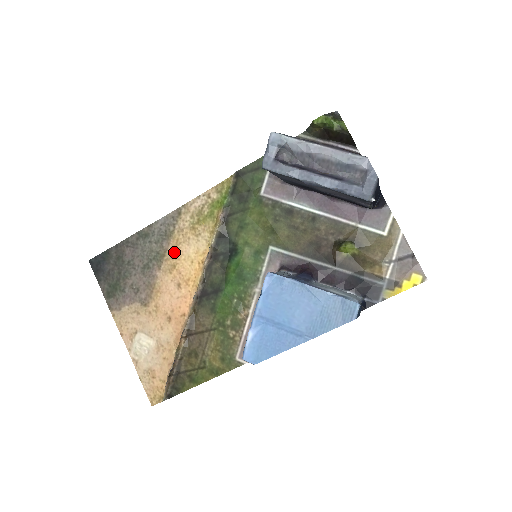
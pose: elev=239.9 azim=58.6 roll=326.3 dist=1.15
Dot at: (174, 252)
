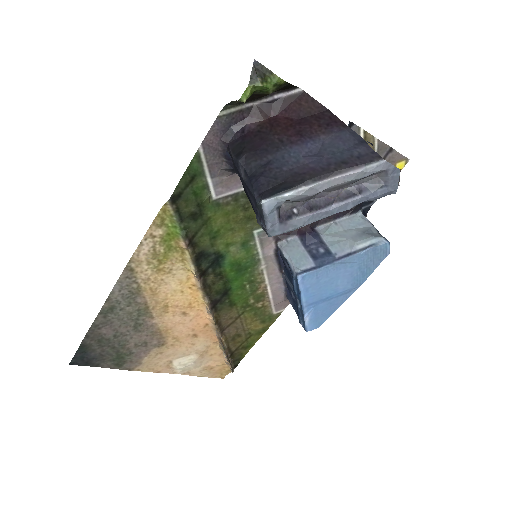
Dot at: (156, 298)
